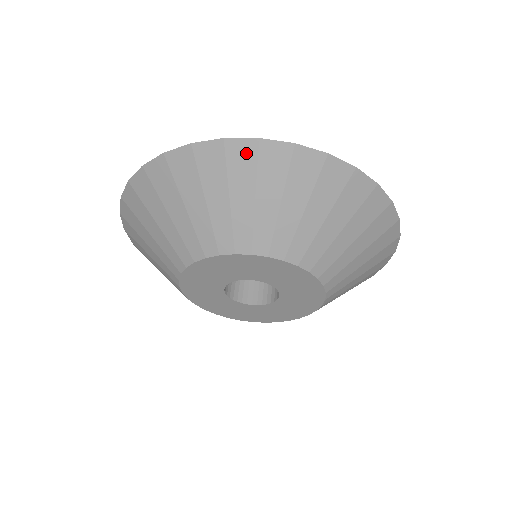
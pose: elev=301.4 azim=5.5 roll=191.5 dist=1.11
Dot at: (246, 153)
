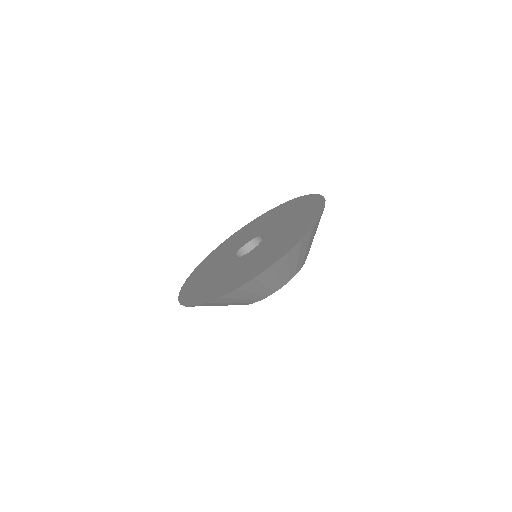
Dot at: (221, 300)
